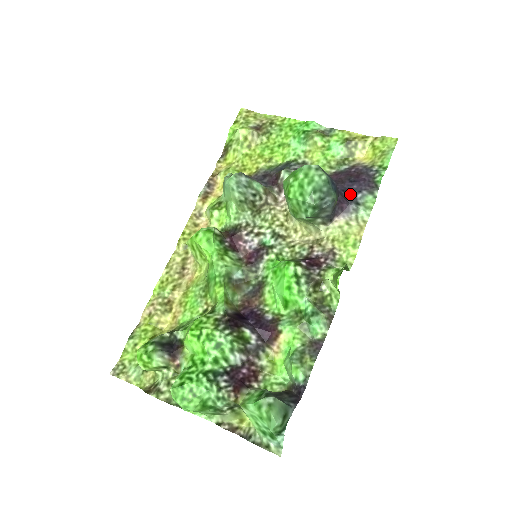
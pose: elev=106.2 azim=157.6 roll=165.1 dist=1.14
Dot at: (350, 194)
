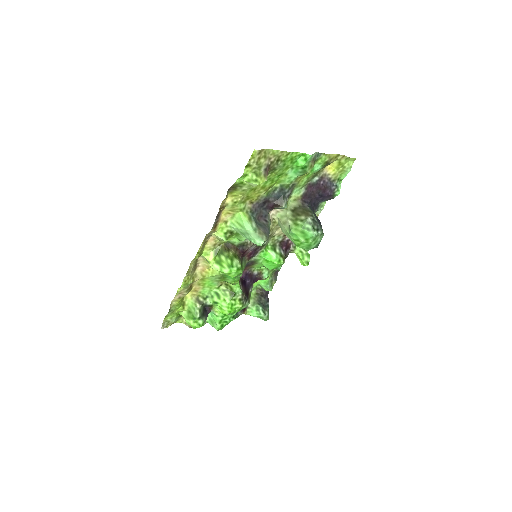
Dot at: (317, 204)
